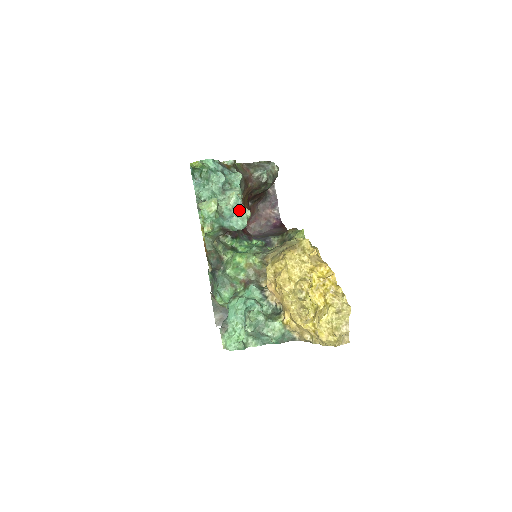
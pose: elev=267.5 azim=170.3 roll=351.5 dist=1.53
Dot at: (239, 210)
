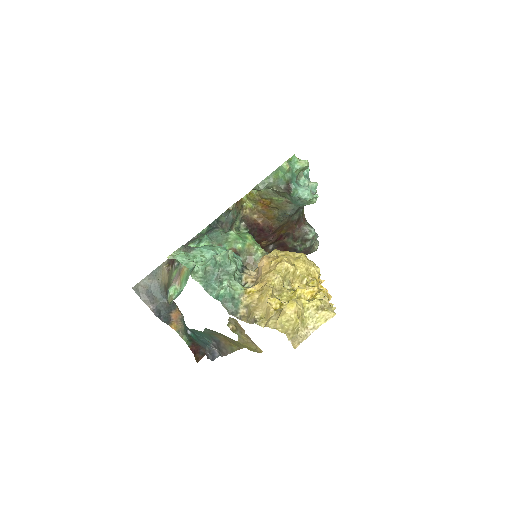
Dot at: occluded
